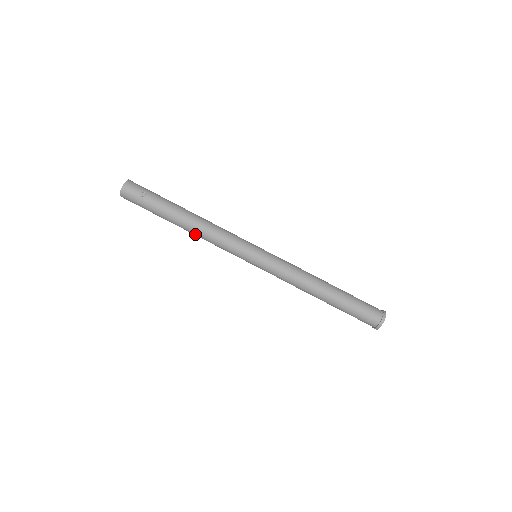
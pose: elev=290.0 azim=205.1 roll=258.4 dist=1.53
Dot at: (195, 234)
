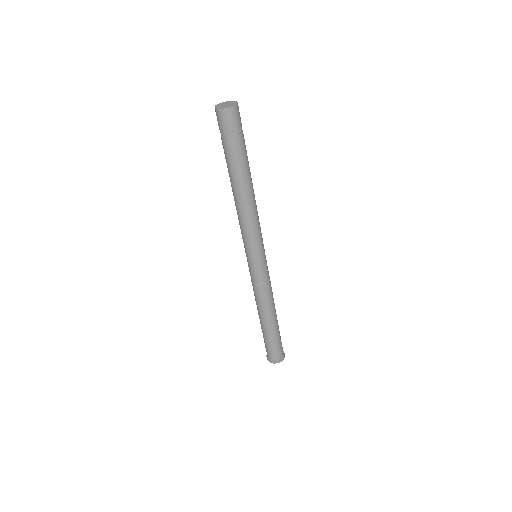
Dot at: (235, 200)
